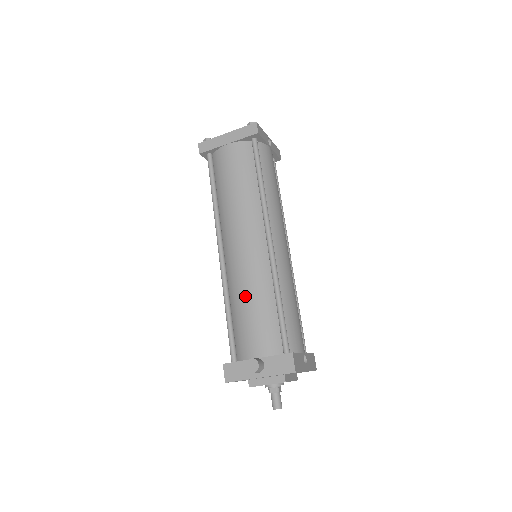
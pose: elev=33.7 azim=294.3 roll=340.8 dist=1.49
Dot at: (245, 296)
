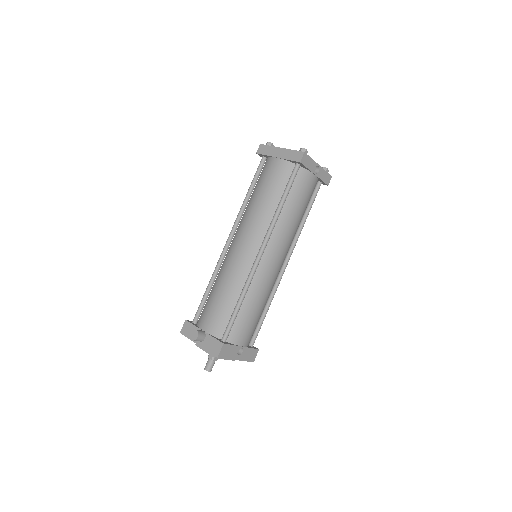
Dot at: (222, 284)
